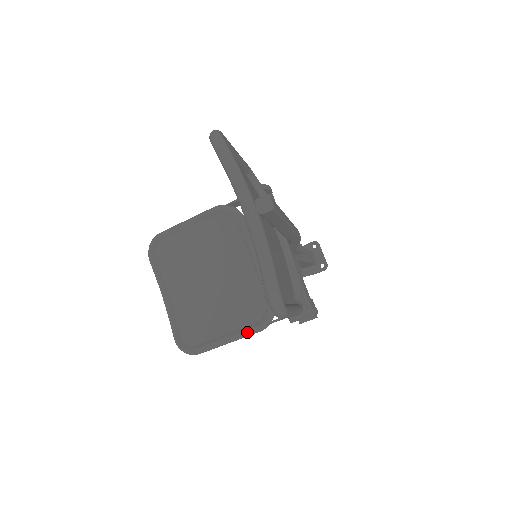
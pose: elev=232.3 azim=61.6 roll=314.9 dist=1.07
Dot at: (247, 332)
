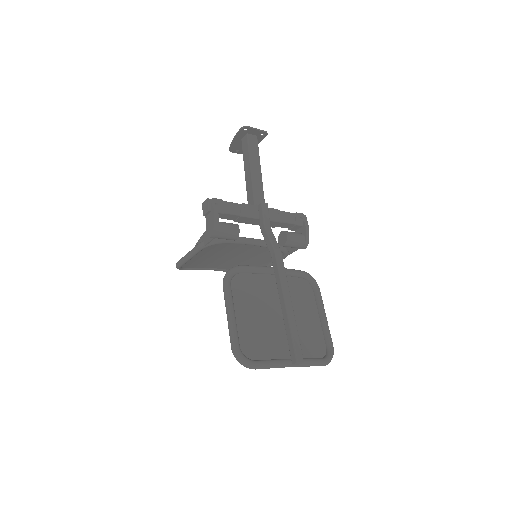
Dot at: occluded
